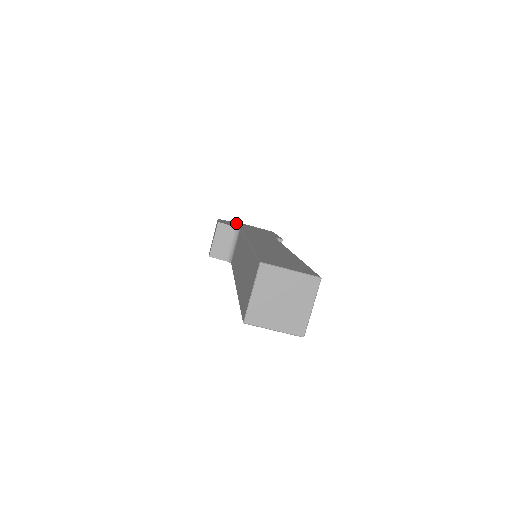
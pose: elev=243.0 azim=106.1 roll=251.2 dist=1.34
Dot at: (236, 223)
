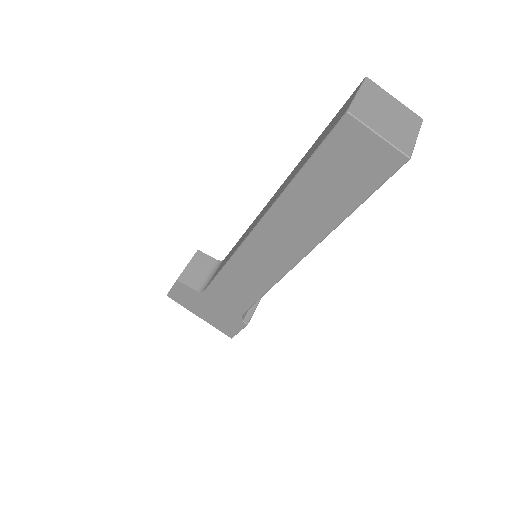
Dot at: occluded
